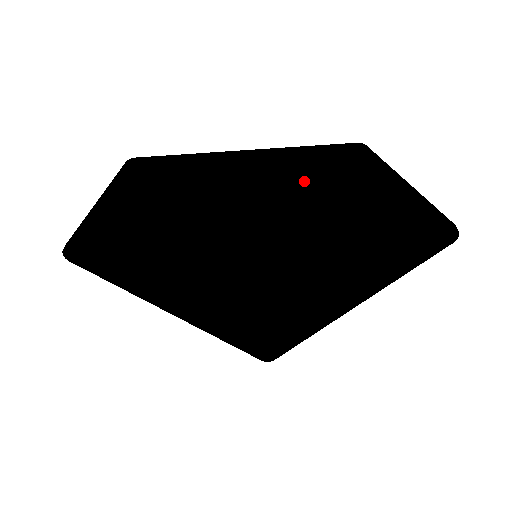
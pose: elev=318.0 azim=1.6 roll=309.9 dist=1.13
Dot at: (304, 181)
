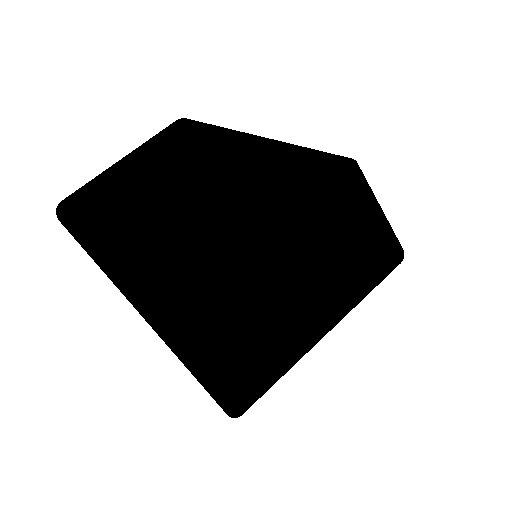
Dot at: (310, 182)
